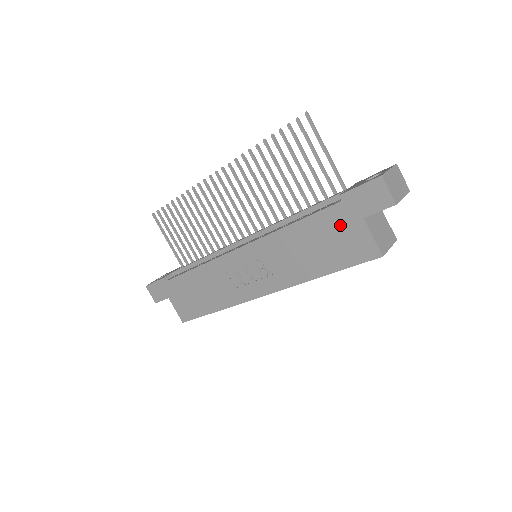
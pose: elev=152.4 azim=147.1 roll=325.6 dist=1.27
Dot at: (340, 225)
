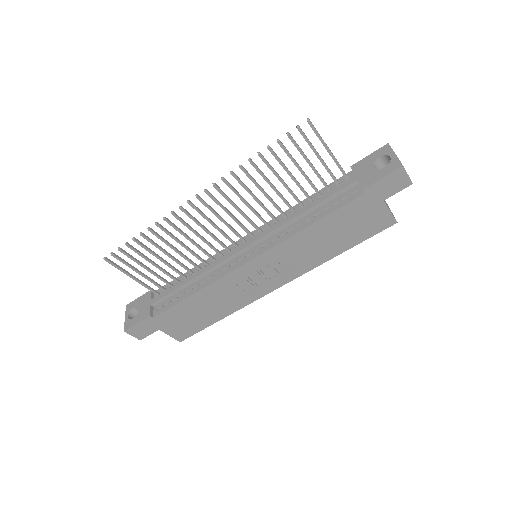
Dot at: (362, 212)
